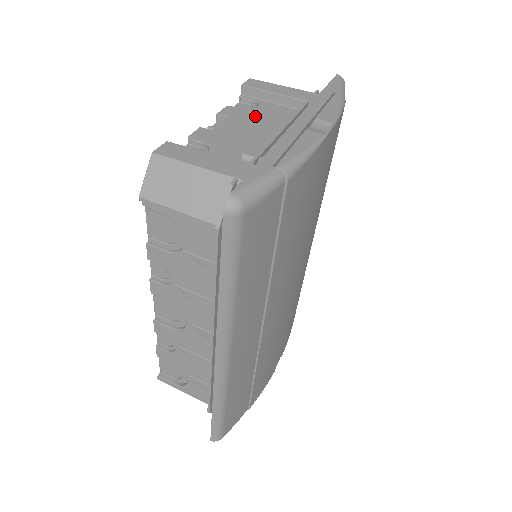
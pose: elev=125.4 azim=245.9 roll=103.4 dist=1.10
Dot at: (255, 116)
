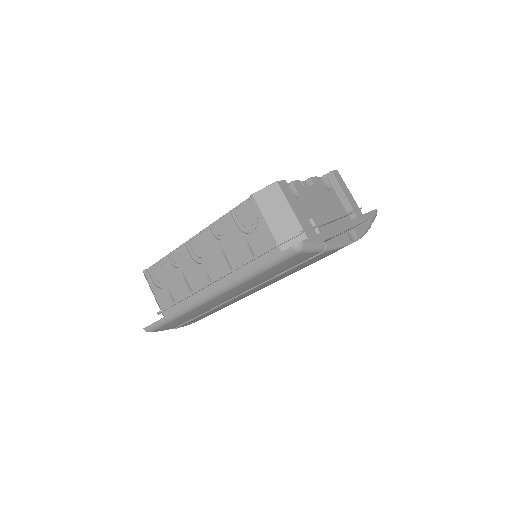
Dot at: (326, 196)
